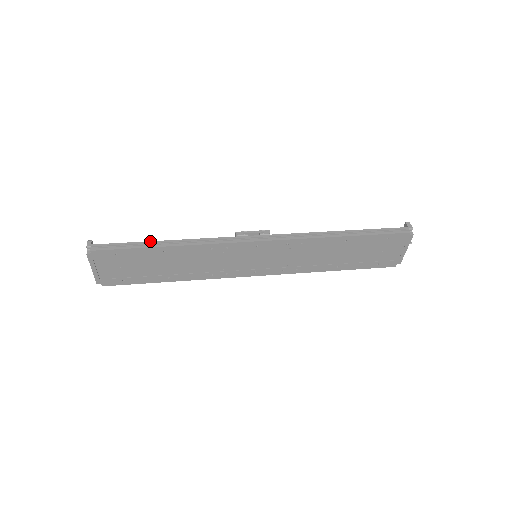
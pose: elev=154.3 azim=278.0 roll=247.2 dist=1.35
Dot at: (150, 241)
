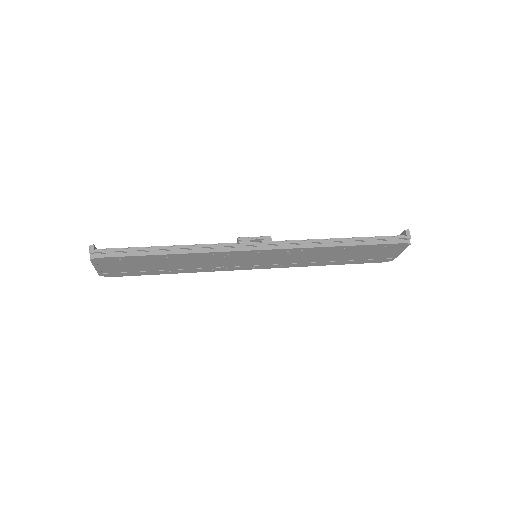
Dot at: (153, 247)
